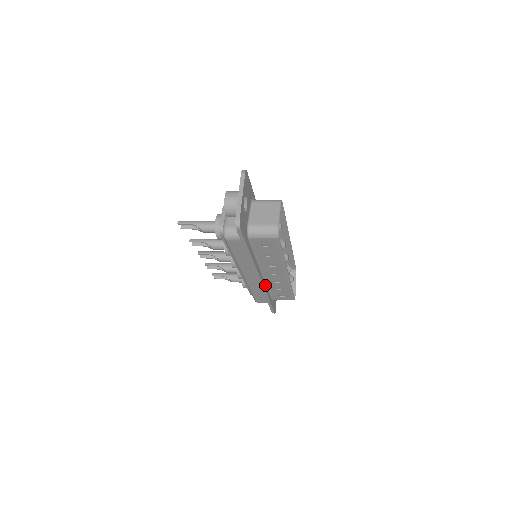
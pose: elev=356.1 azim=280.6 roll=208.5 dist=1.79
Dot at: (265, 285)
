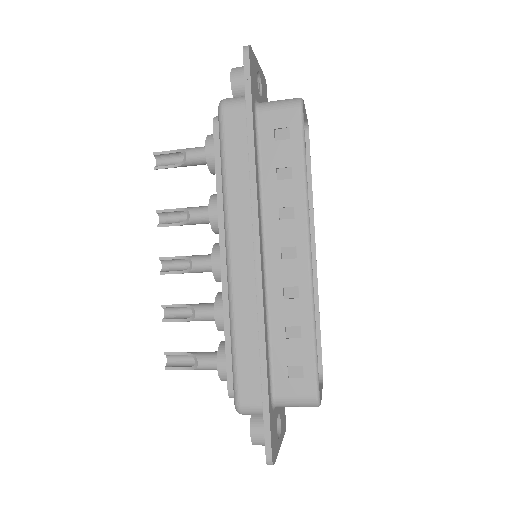
Dot at: (264, 301)
